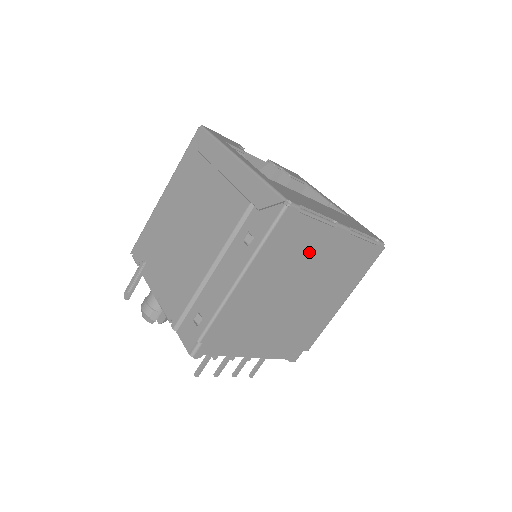
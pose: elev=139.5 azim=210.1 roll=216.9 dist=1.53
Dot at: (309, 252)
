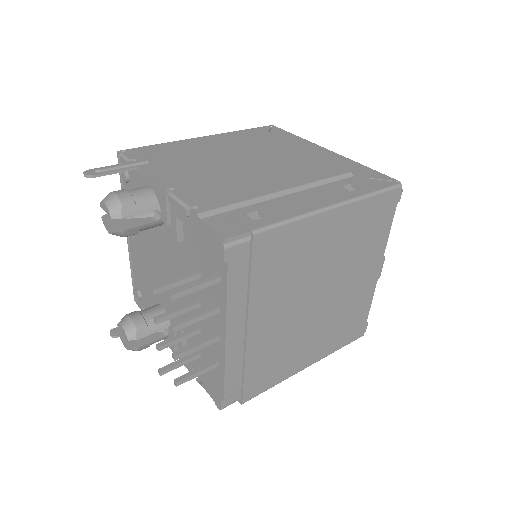
Dot at: (362, 258)
